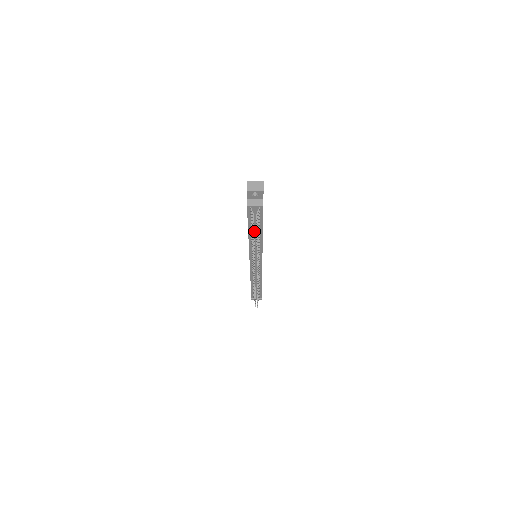
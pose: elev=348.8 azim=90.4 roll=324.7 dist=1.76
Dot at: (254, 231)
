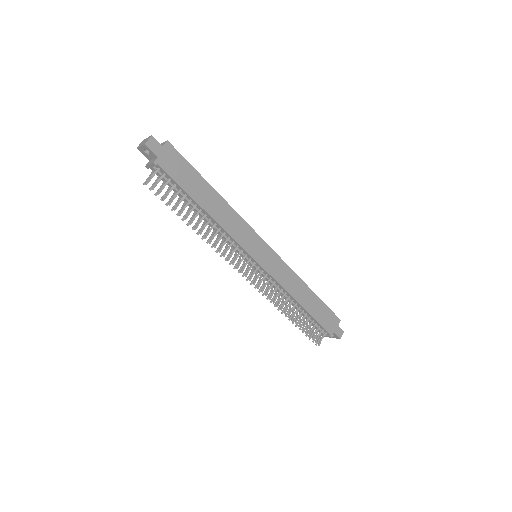
Dot at: (191, 206)
